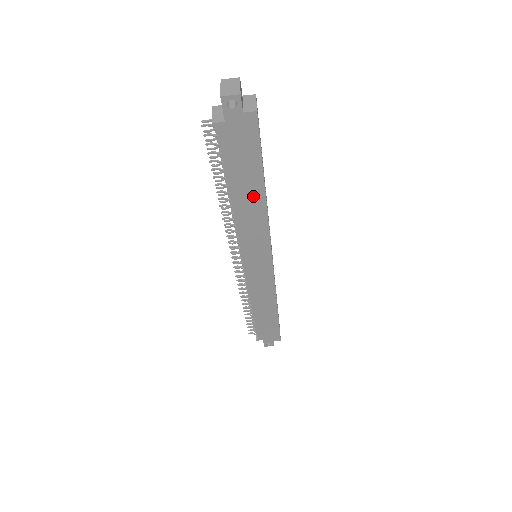
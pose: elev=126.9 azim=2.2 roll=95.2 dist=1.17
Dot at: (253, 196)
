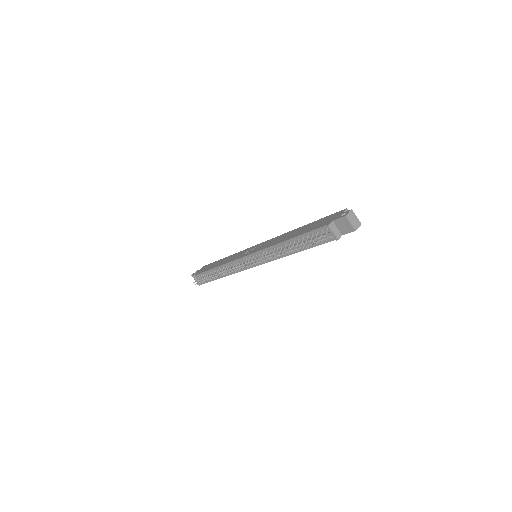
Dot at: occluded
